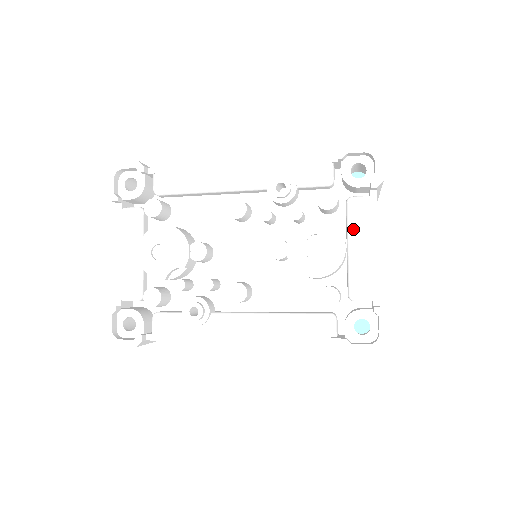
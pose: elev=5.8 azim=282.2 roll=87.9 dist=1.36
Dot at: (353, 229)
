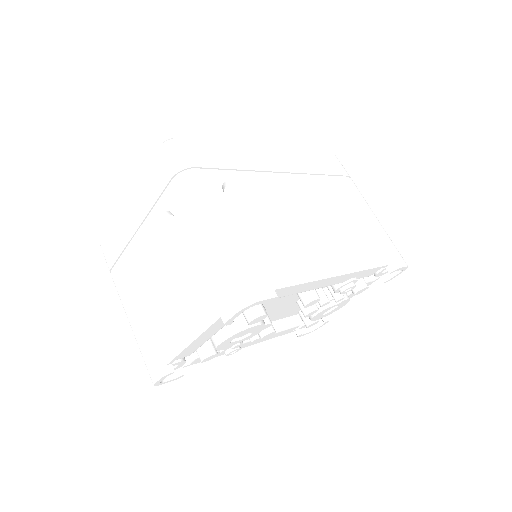
Dot at: (352, 293)
